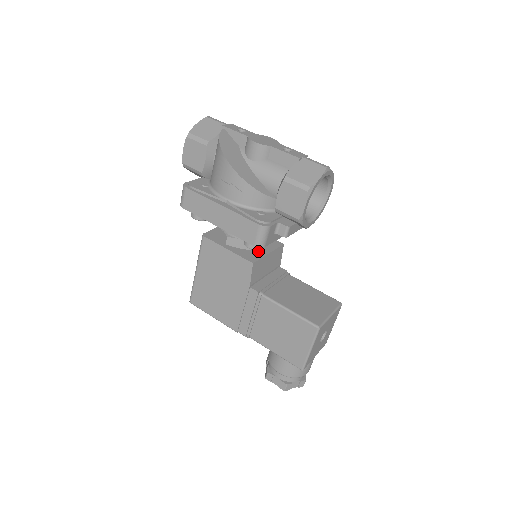
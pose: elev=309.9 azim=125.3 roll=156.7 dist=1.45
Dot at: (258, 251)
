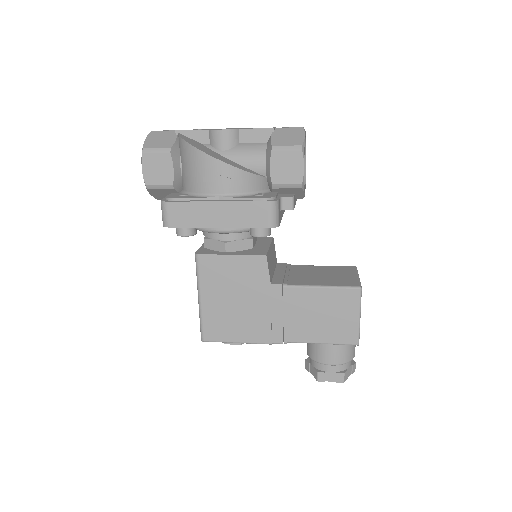
Dot at: (259, 247)
